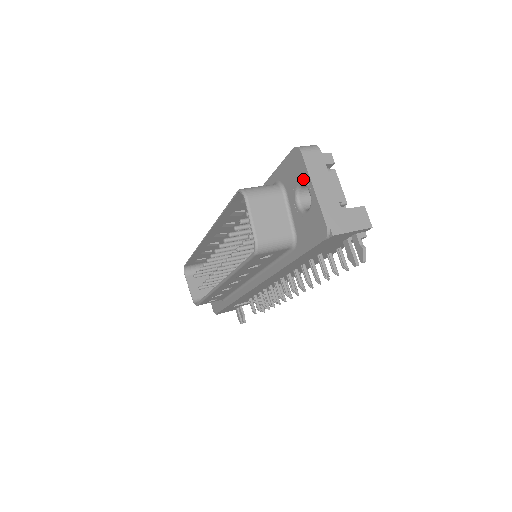
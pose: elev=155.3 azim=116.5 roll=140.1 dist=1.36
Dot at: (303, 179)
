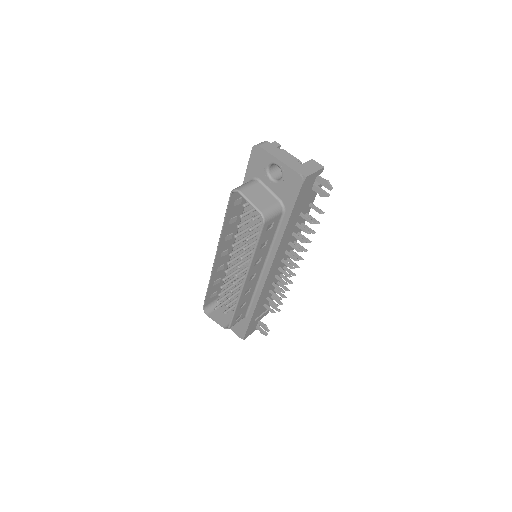
Dot at: (268, 161)
